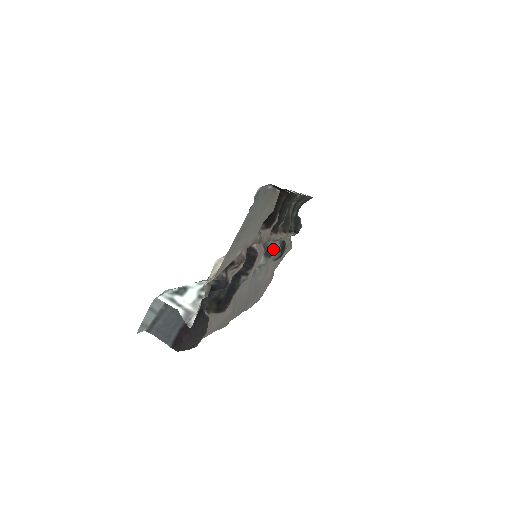
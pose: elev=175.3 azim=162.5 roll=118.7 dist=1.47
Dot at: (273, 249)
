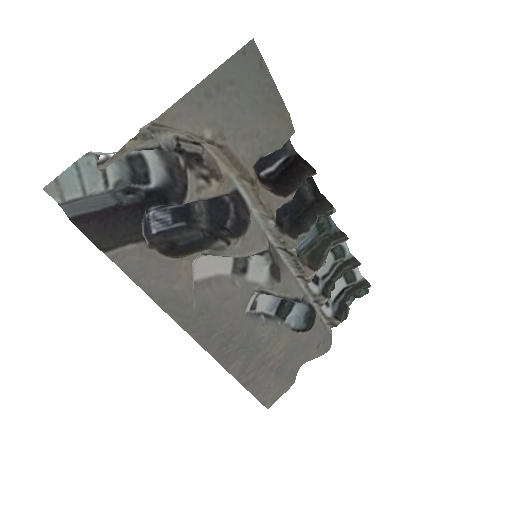
Dot at: (288, 284)
